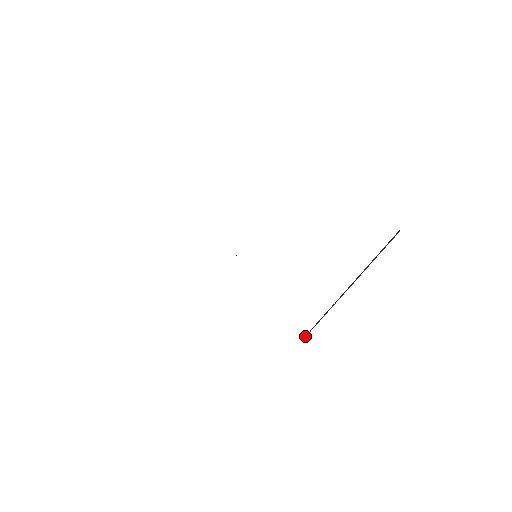
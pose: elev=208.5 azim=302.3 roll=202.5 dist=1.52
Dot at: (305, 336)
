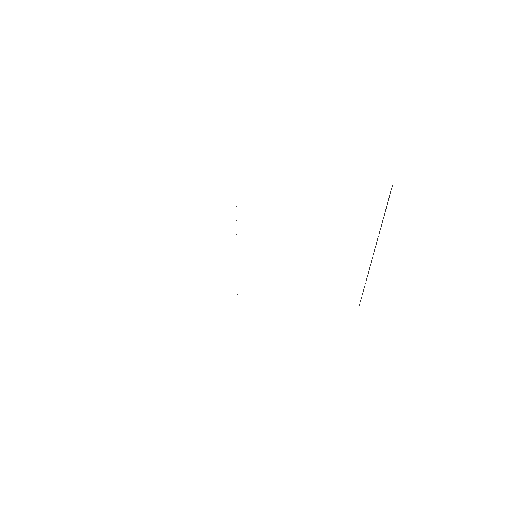
Dot at: occluded
